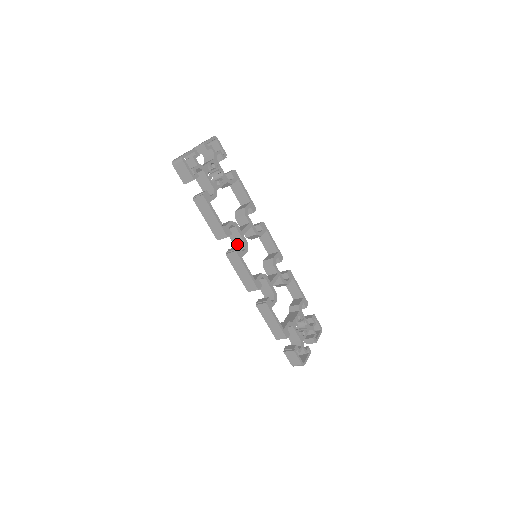
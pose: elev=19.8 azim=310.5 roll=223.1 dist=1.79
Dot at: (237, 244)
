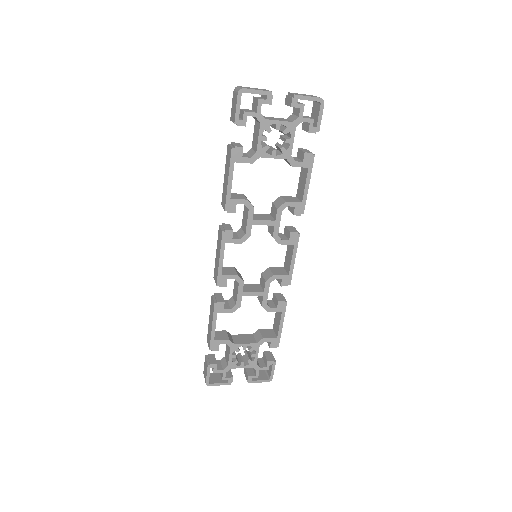
Dot at: (243, 227)
